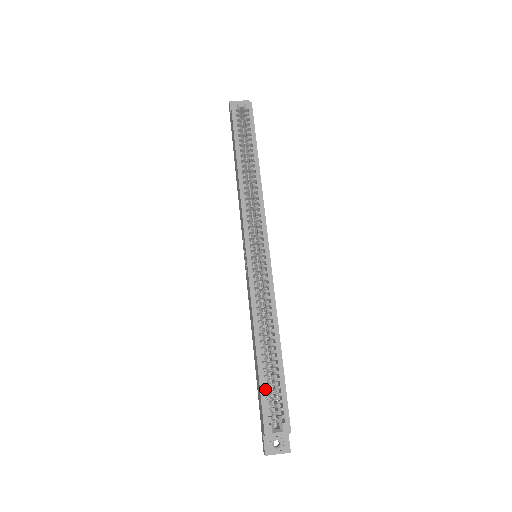
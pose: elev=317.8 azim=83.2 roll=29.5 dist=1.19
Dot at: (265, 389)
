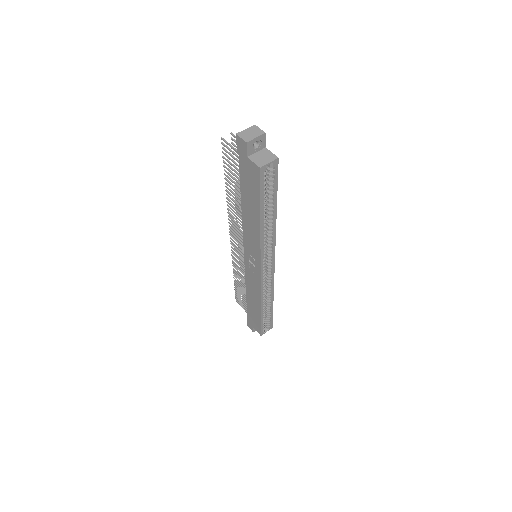
Dot at: (263, 322)
